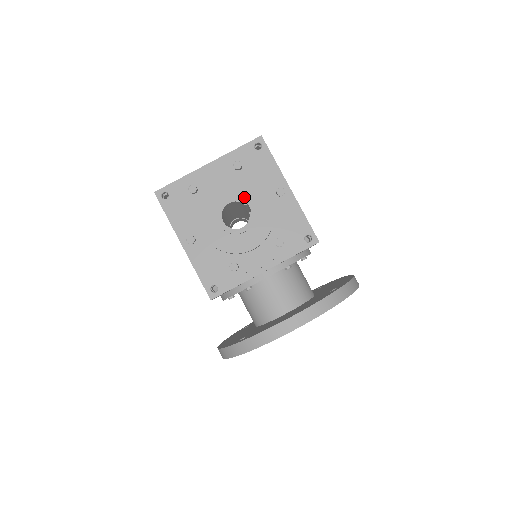
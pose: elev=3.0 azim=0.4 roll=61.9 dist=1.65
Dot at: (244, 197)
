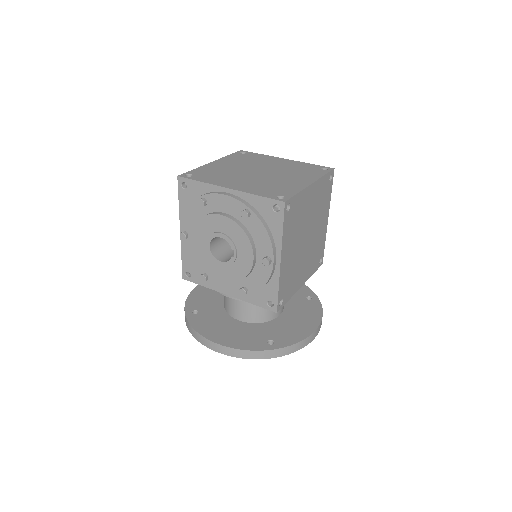
Dot at: (235, 242)
